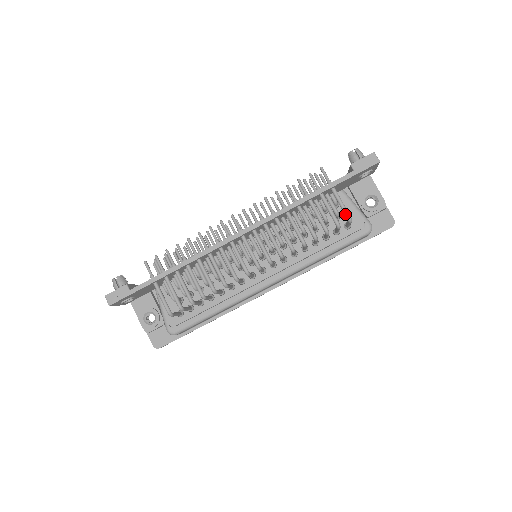
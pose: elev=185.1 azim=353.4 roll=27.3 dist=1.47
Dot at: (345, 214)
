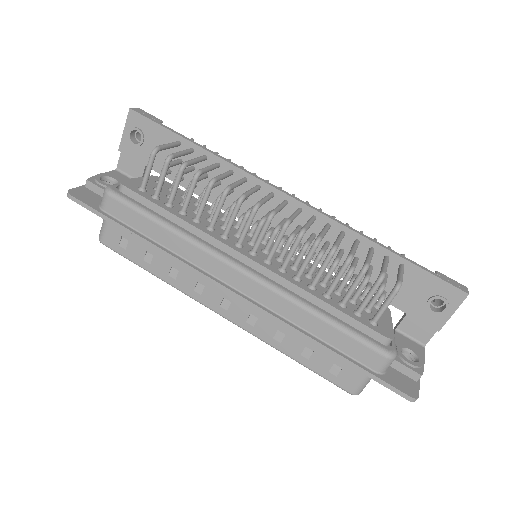
Dot at: (398, 278)
